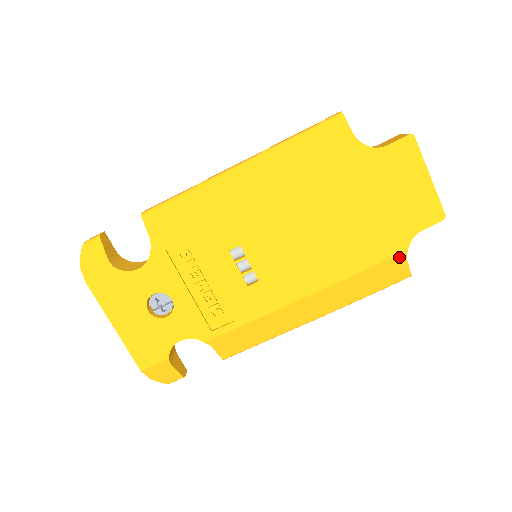
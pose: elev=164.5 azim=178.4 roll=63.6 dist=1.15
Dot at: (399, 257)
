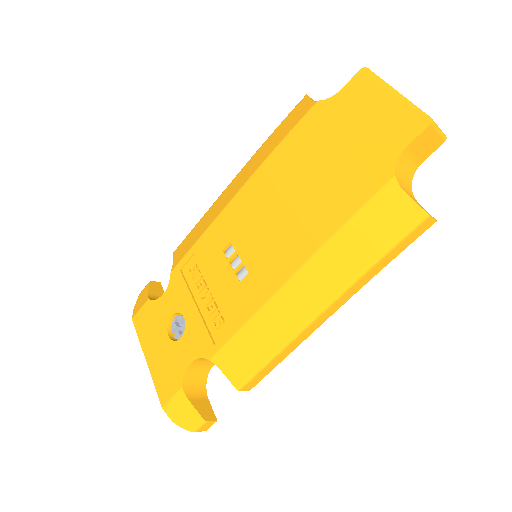
Dot at: (389, 189)
